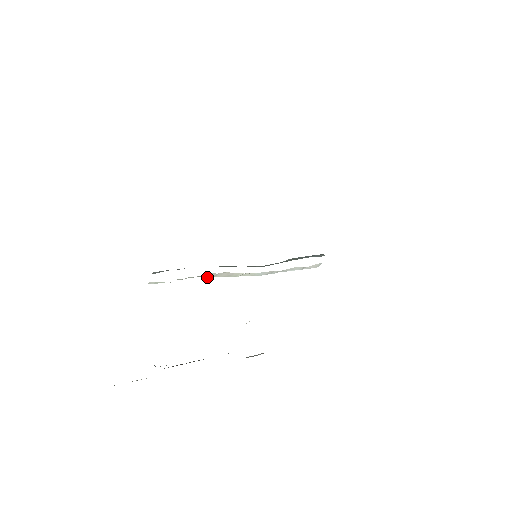
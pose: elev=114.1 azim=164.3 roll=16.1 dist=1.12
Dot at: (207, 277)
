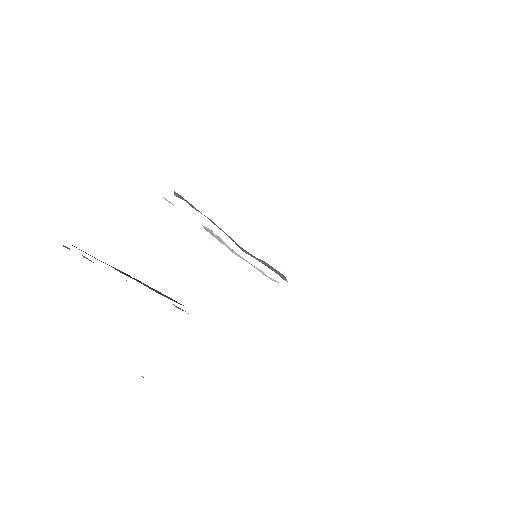
Dot at: (205, 229)
